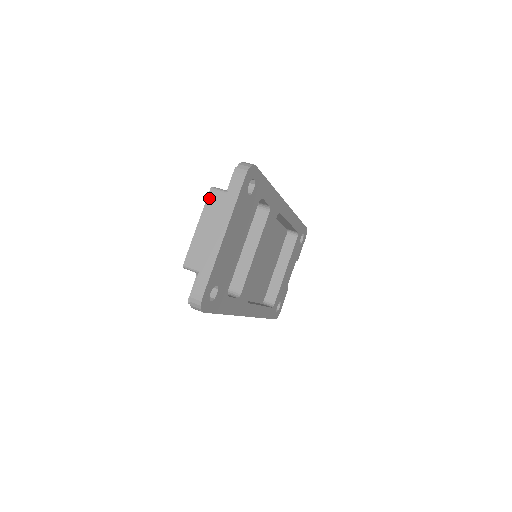
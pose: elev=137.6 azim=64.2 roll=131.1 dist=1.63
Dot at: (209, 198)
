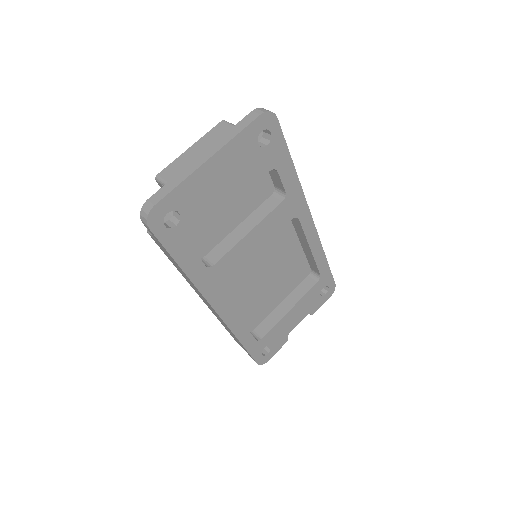
Dot at: (216, 127)
